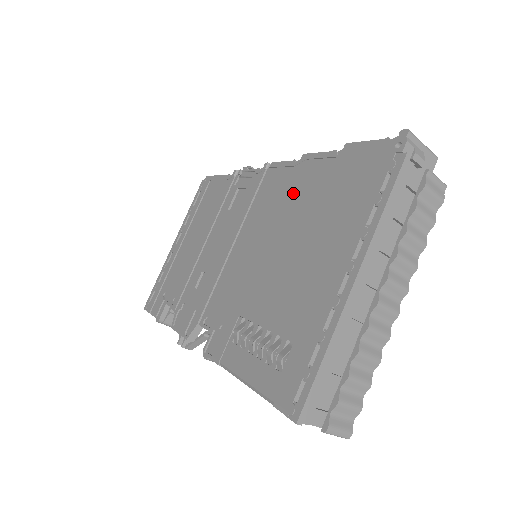
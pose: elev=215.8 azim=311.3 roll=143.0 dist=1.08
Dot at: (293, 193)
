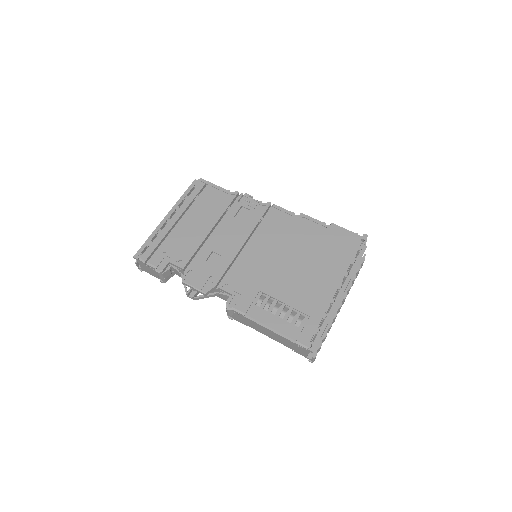
Dot at: (296, 233)
